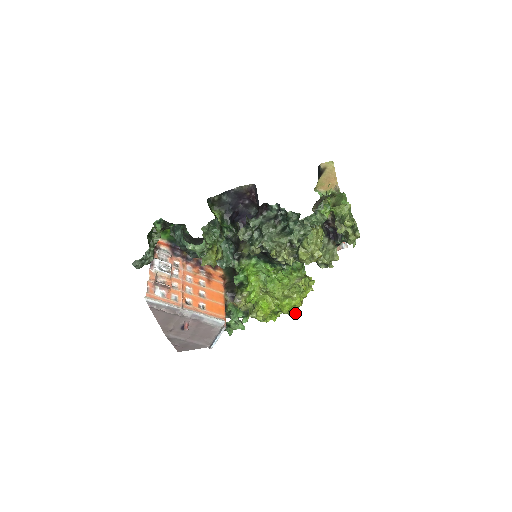
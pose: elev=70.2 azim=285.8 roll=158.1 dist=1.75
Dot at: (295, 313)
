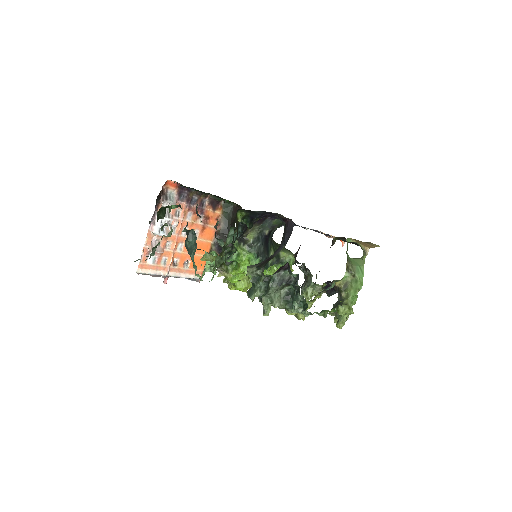
Dot at: occluded
